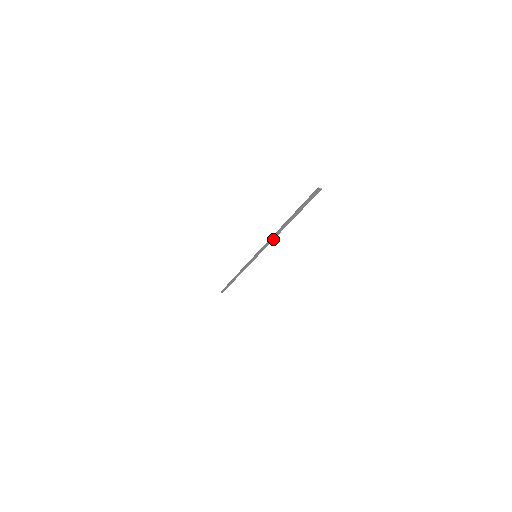
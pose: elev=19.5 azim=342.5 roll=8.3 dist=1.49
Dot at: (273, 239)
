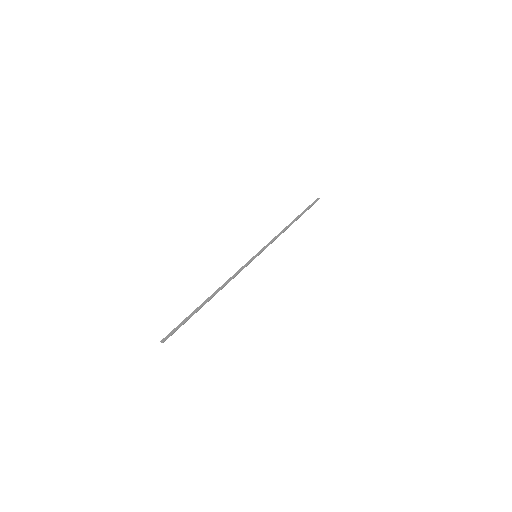
Dot at: occluded
